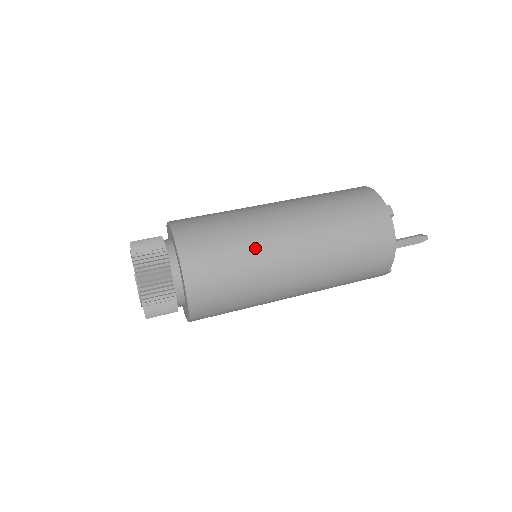
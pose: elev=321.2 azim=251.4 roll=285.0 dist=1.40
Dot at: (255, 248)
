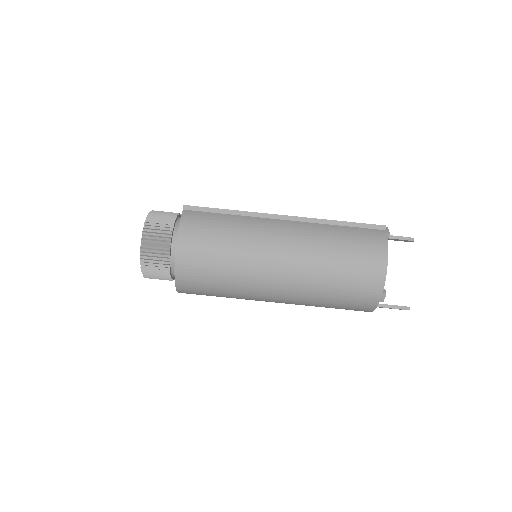
Dot at: (241, 290)
